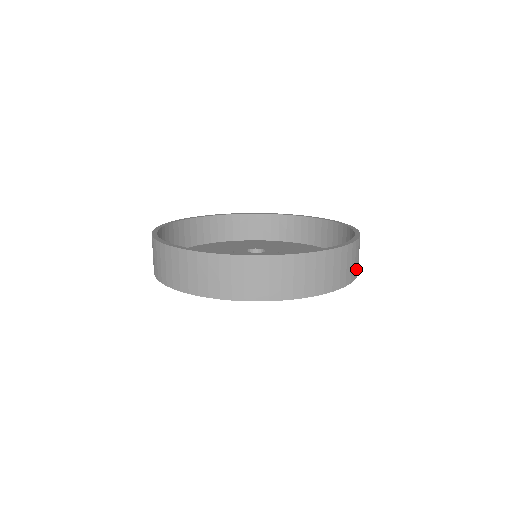
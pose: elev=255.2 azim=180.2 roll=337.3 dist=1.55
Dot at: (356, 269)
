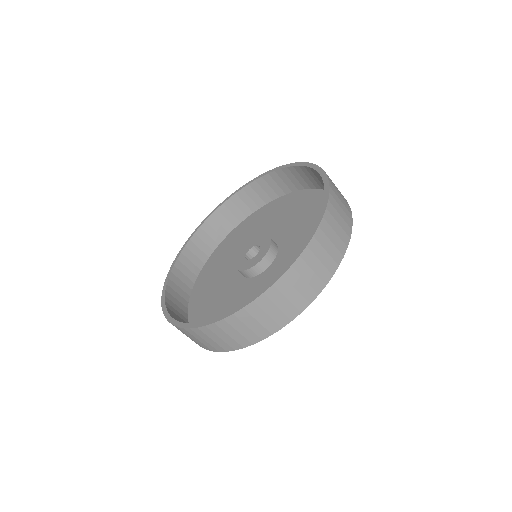
Dot at: (337, 252)
